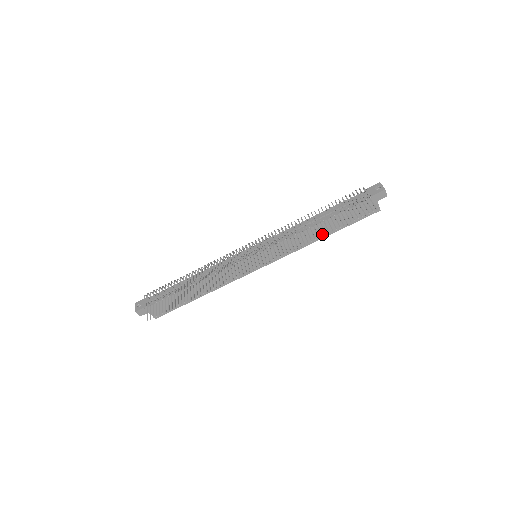
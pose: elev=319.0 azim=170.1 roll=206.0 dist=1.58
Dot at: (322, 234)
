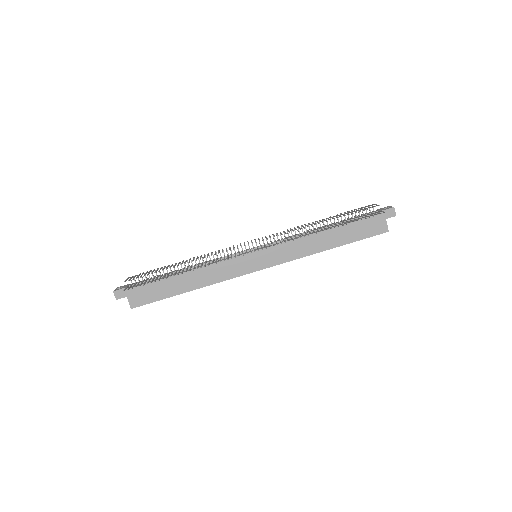
Dot at: (327, 244)
